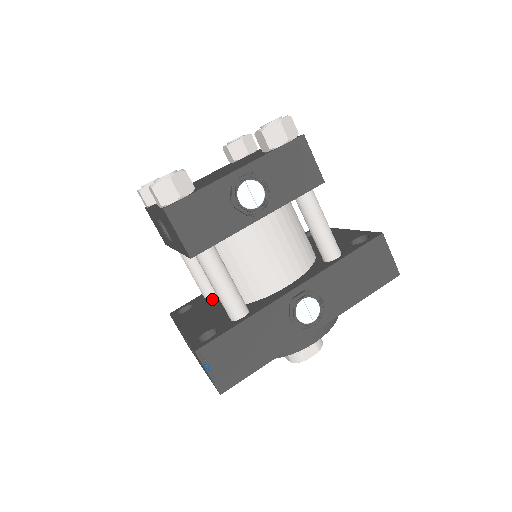
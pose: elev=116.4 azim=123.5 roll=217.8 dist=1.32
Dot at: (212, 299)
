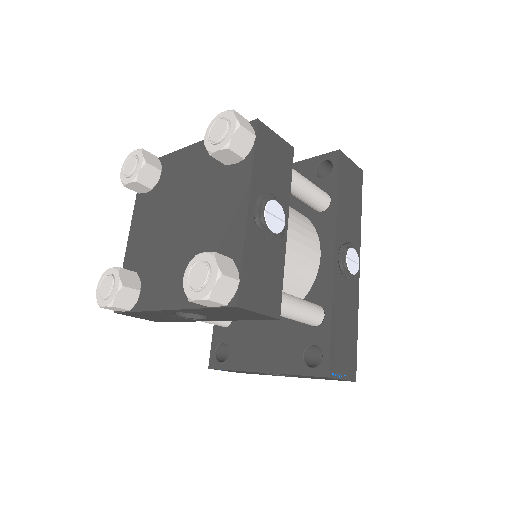
Dot at: (241, 322)
